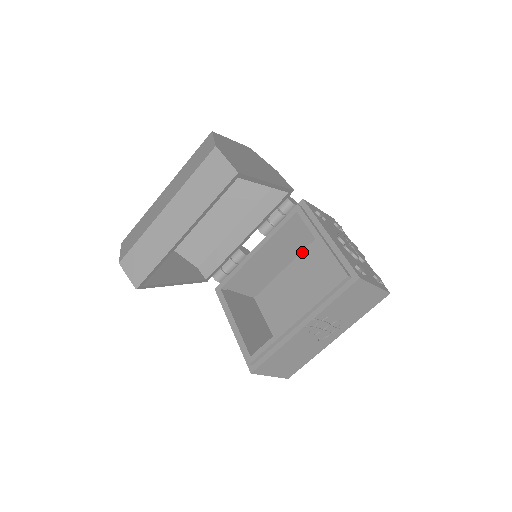
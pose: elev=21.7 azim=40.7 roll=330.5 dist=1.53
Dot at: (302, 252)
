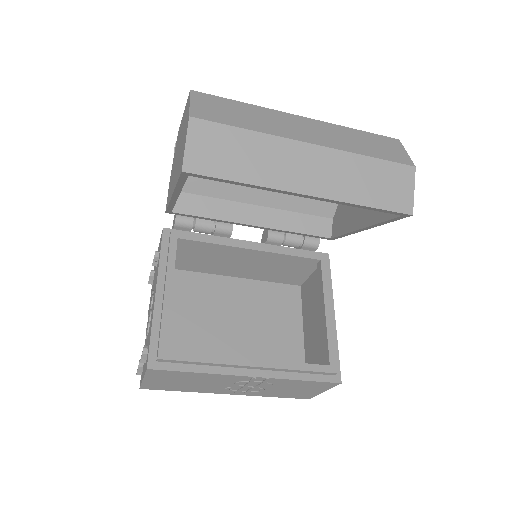
Dot at: (257, 280)
